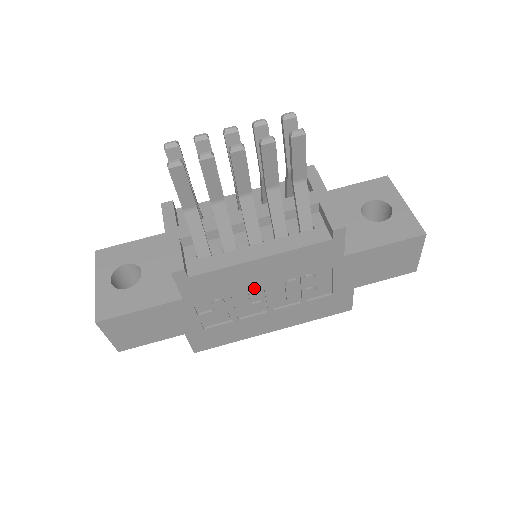
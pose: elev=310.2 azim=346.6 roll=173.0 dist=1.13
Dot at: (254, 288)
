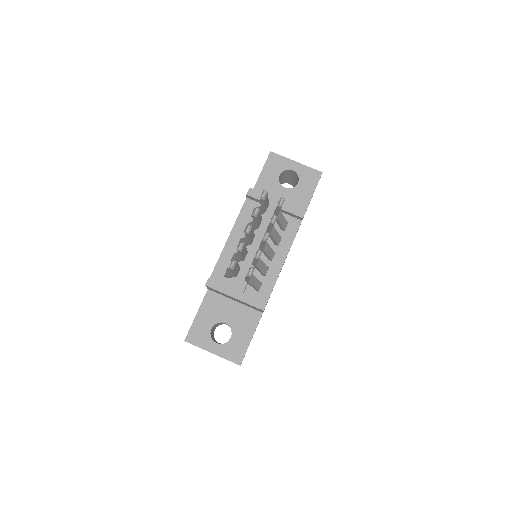
Dot at: occluded
